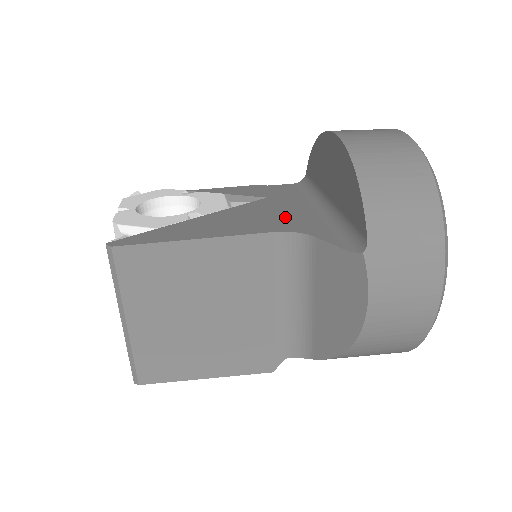
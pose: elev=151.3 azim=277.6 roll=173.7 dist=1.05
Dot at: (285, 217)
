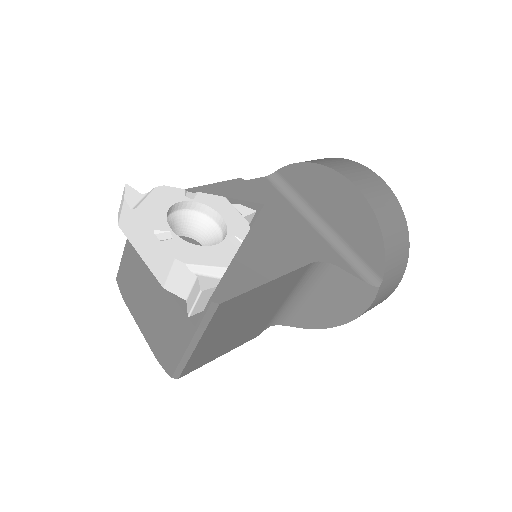
Dot at: (302, 239)
